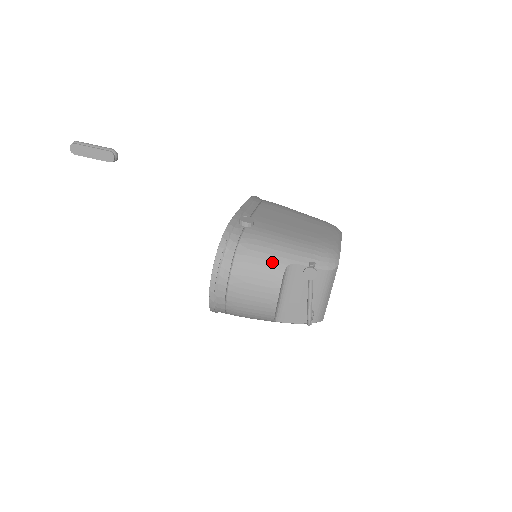
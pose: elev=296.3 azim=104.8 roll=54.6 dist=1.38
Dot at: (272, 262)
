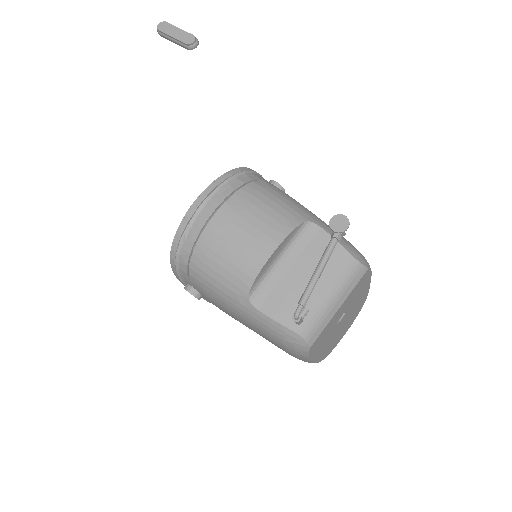
Dot at: (292, 208)
